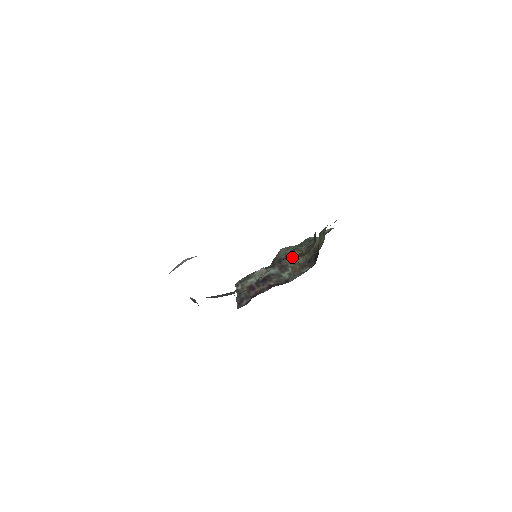
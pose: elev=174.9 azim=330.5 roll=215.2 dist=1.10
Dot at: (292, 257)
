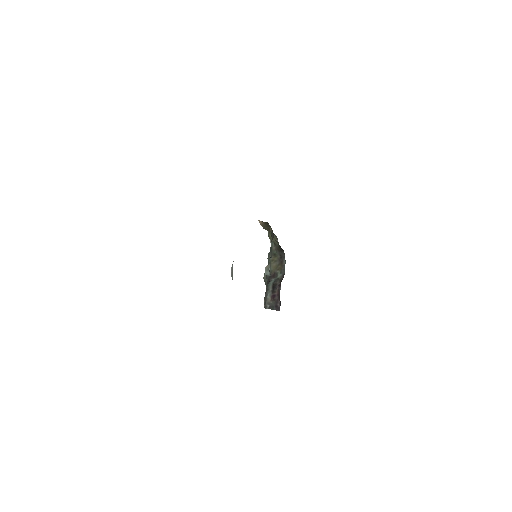
Dot at: occluded
